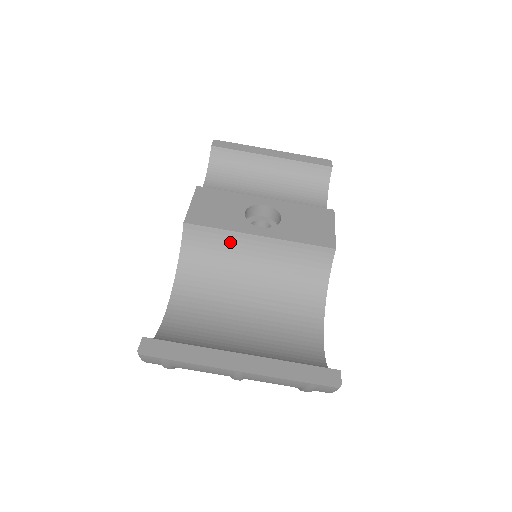
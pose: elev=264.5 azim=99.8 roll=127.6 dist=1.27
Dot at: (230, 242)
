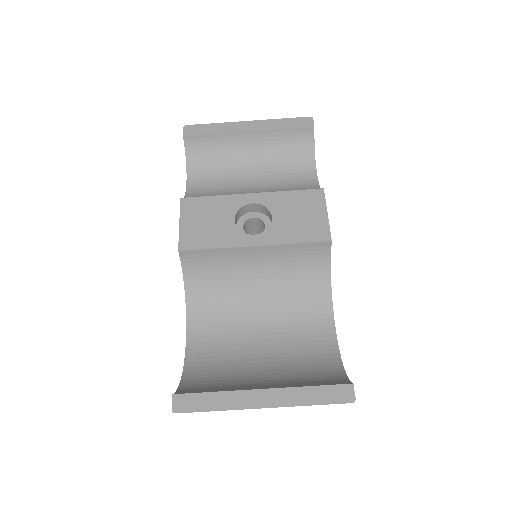
Dot at: (228, 257)
